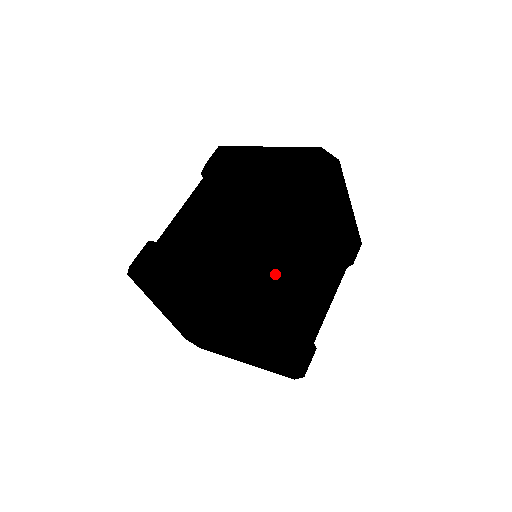
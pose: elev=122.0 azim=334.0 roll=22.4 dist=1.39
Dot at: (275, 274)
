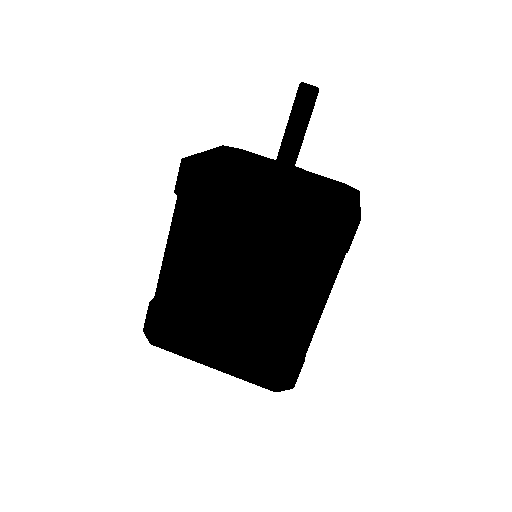
Dot at: (302, 364)
